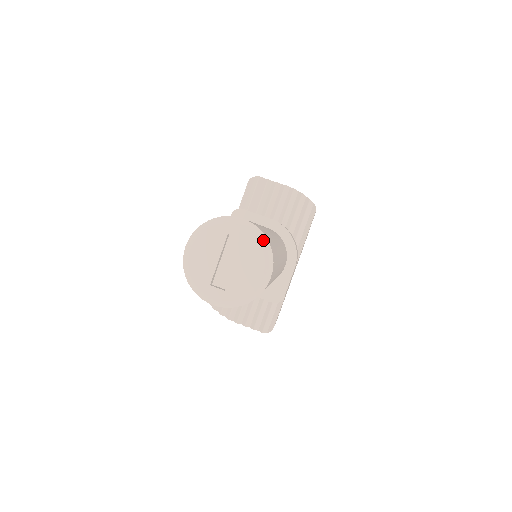
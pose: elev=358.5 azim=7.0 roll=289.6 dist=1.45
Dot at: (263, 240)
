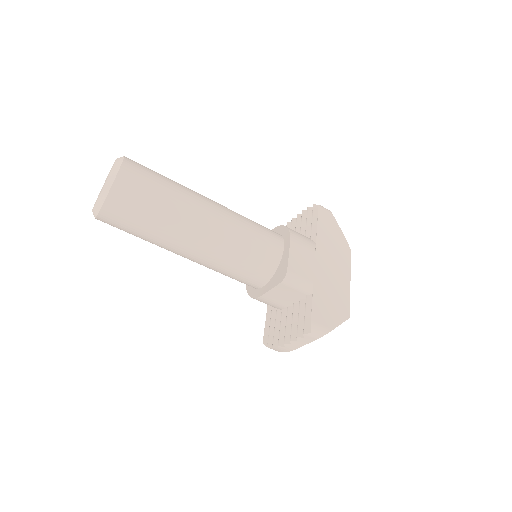
Dot at: (120, 157)
